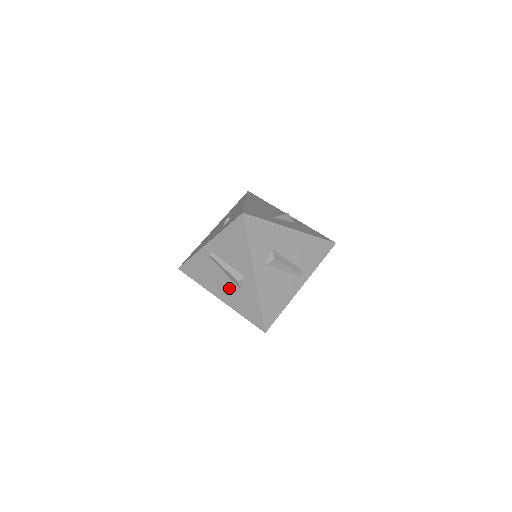
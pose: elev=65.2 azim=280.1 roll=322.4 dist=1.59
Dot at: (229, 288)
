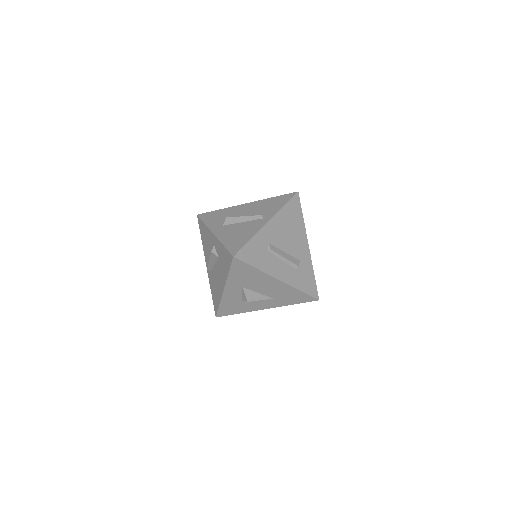
Dot at: (219, 270)
